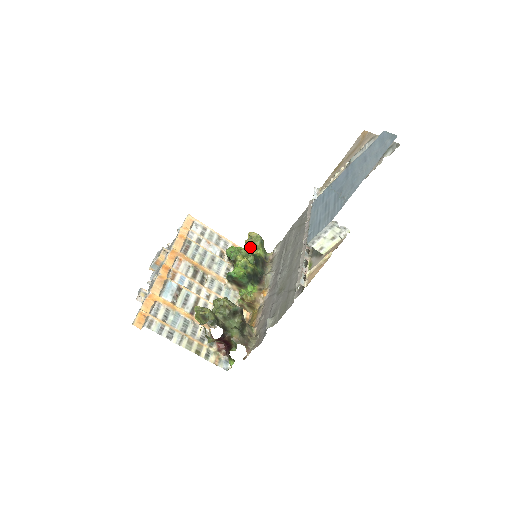
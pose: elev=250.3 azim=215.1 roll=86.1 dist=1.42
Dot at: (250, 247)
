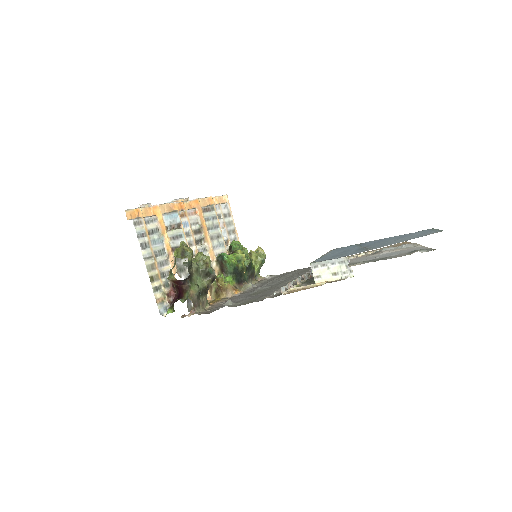
Dot at: (251, 258)
